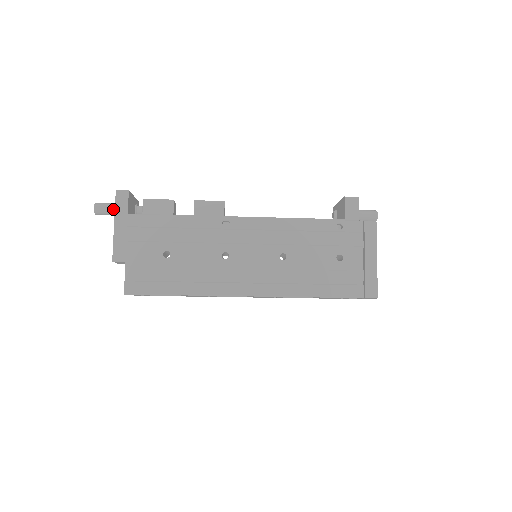
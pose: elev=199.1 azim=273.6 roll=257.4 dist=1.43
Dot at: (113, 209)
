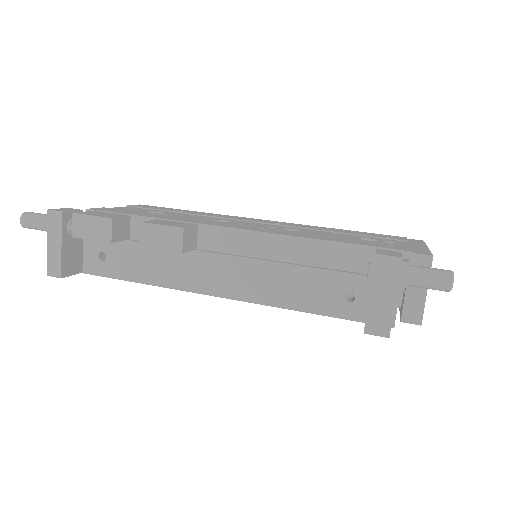
Dot at: occluded
